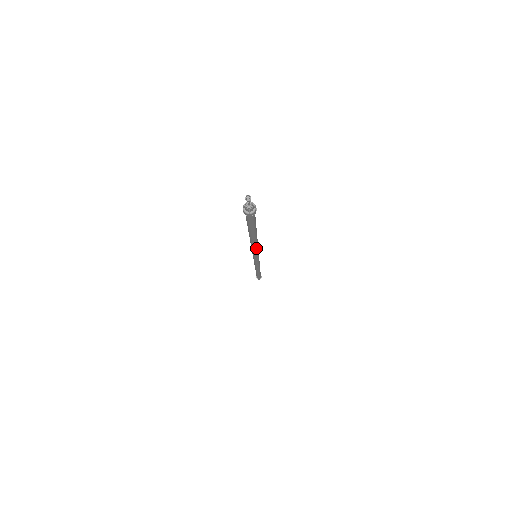
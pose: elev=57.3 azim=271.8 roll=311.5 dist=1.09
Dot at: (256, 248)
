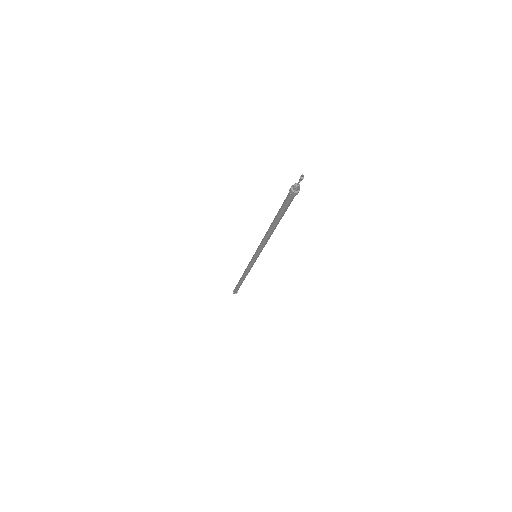
Dot at: (266, 242)
